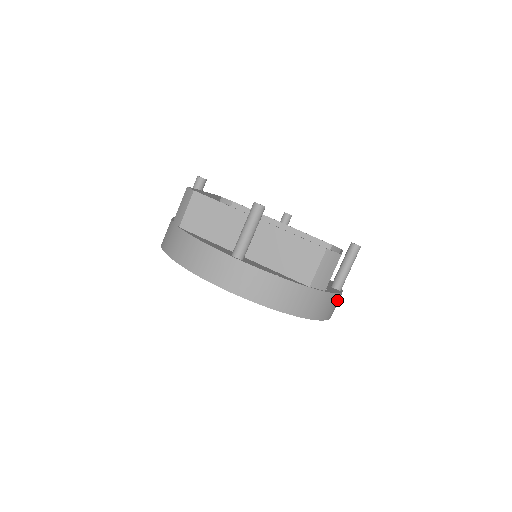
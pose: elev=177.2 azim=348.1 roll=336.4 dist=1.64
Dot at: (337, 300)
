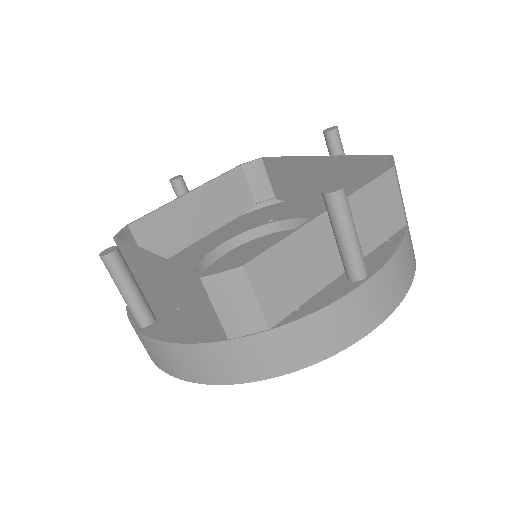
Dot at: (345, 310)
